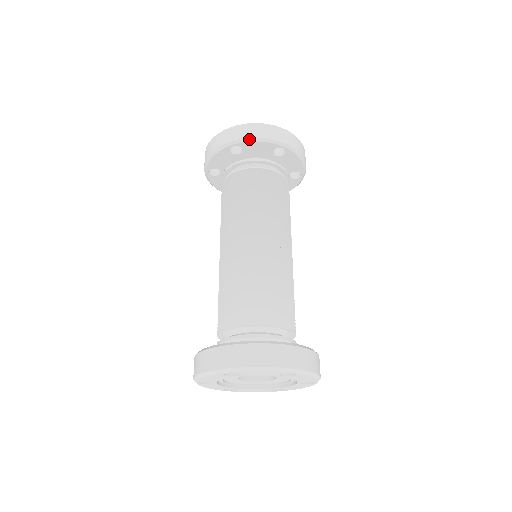
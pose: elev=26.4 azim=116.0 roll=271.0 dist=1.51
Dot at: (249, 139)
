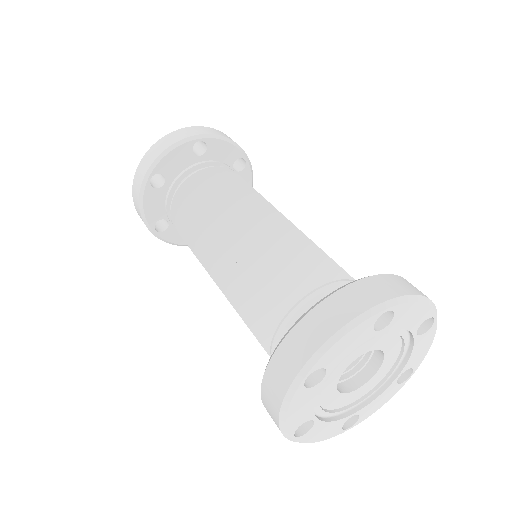
Dot at: (159, 158)
